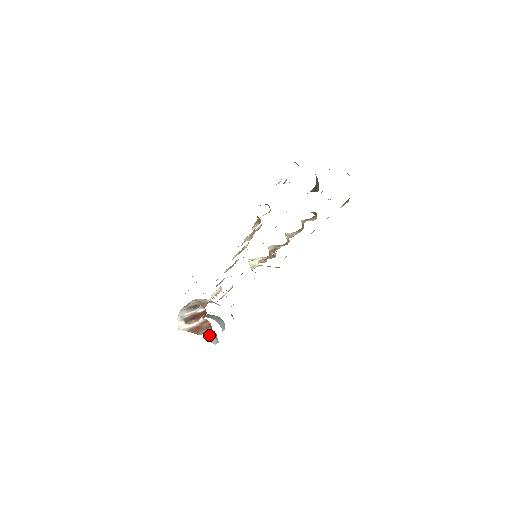
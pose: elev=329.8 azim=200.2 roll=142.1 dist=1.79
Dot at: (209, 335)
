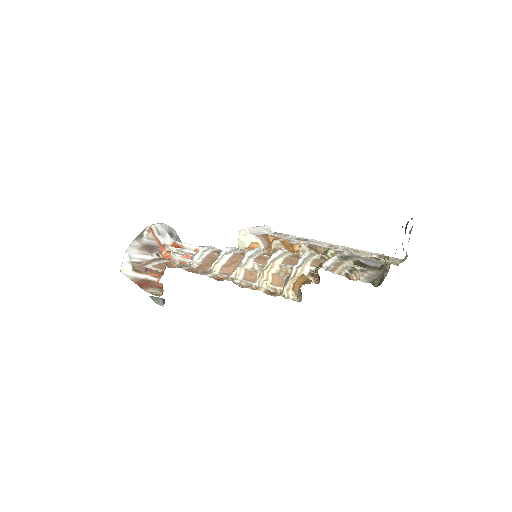
Dot at: (156, 297)
